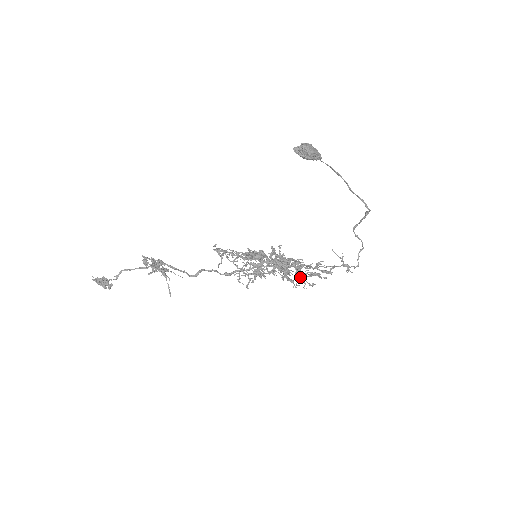
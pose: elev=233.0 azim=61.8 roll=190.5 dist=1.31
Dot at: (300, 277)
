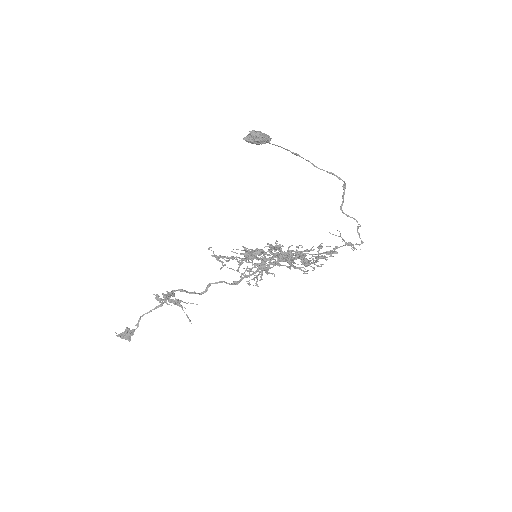
Dot at: (306, 264)
